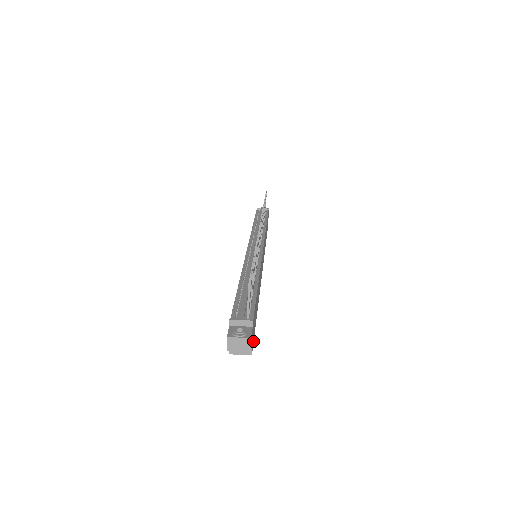
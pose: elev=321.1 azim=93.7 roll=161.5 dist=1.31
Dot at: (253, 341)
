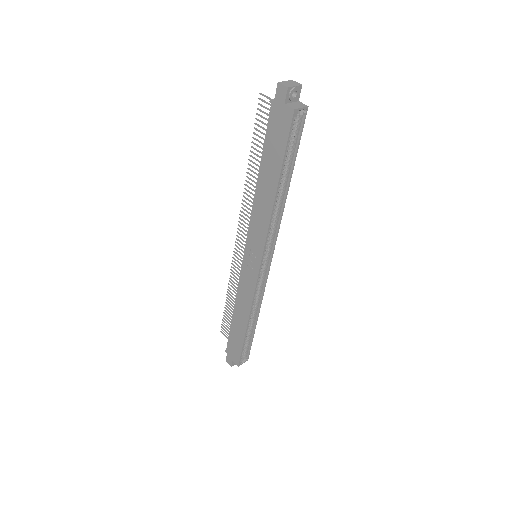
Dot at: (302, 124)
